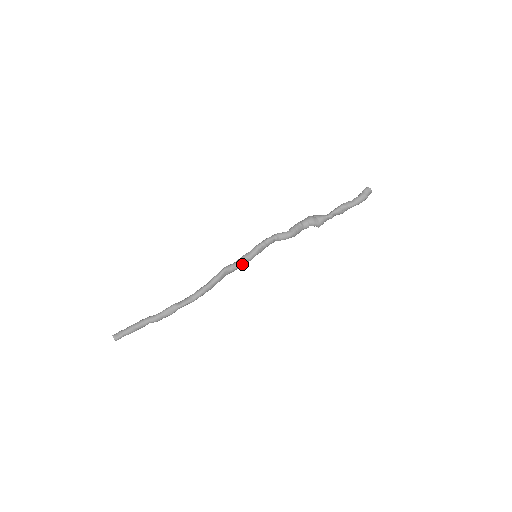
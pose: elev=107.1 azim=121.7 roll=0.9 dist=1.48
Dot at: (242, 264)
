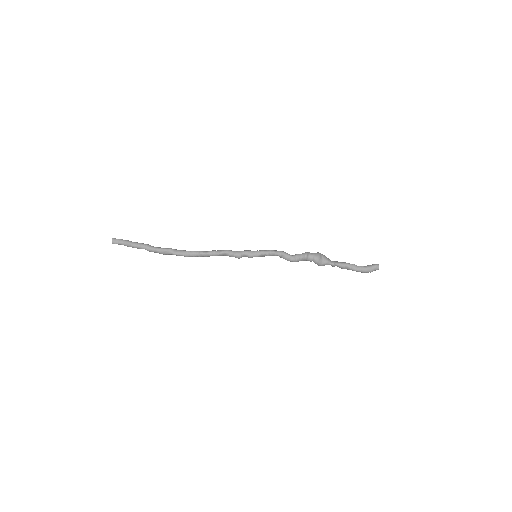
Dot at: (241, 257)
